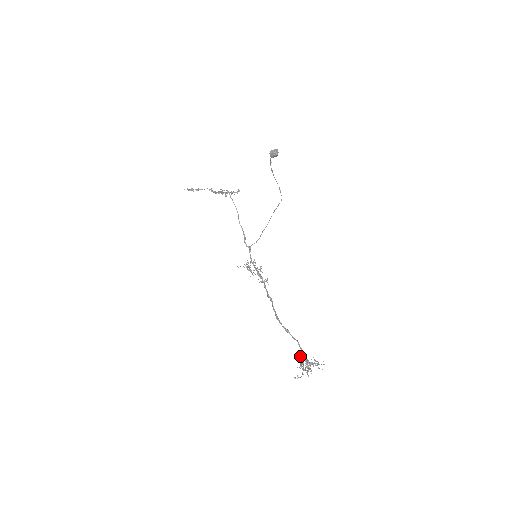
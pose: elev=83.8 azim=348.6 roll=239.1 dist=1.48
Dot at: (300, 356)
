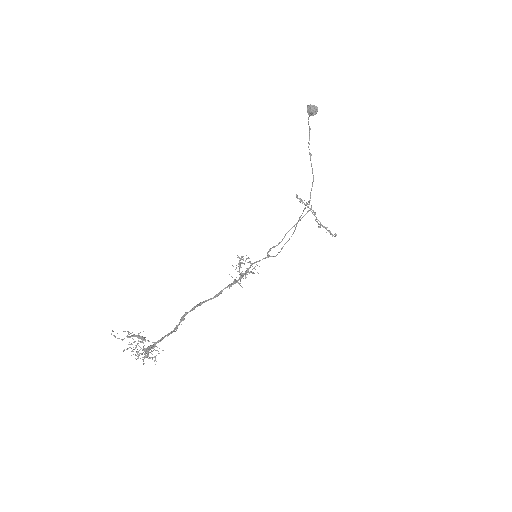
Dot at: occluded
